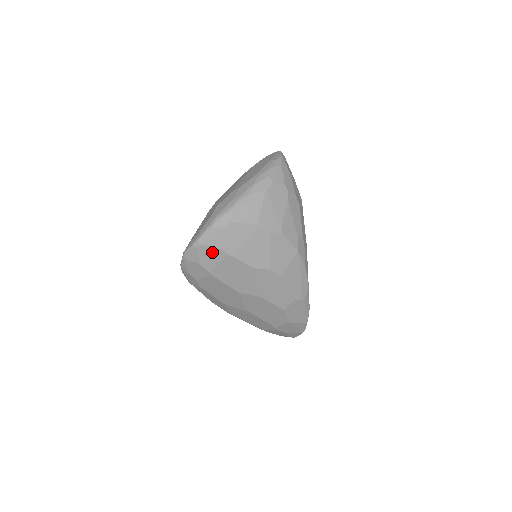
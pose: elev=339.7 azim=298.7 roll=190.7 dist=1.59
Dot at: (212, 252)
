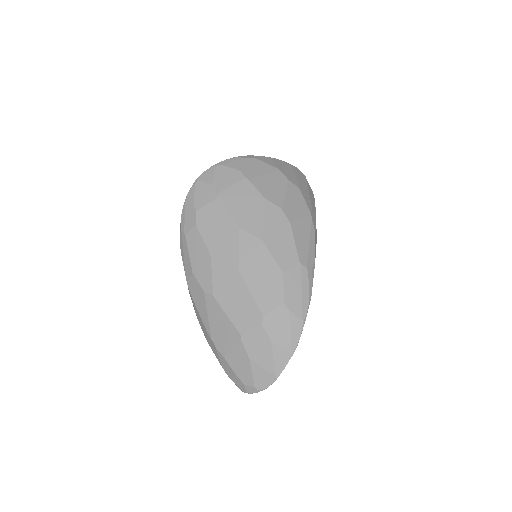
Dot at: (230, 173)
